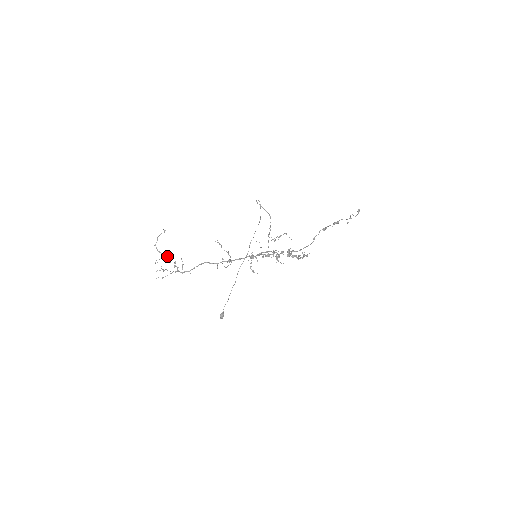
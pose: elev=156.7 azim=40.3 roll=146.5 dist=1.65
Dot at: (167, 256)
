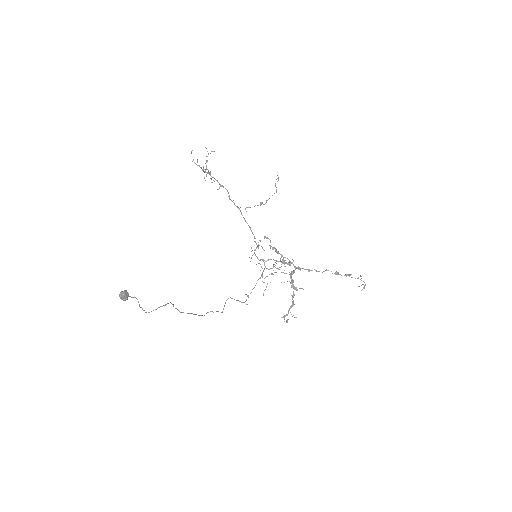
Dot at: occluded
